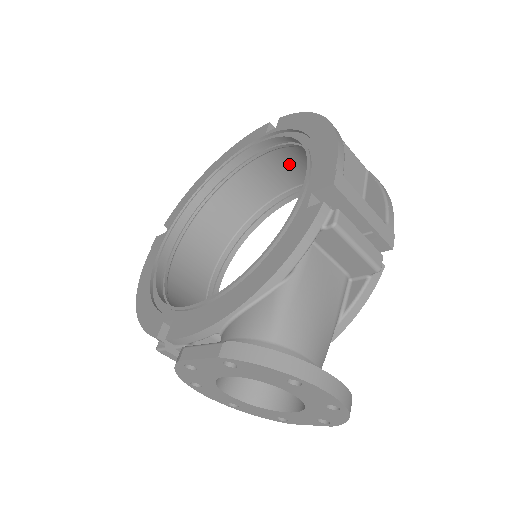
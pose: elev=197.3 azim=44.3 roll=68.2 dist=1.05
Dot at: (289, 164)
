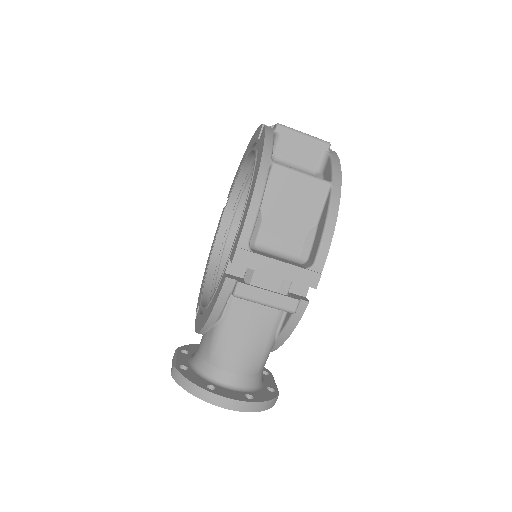
Dot at: occluded
